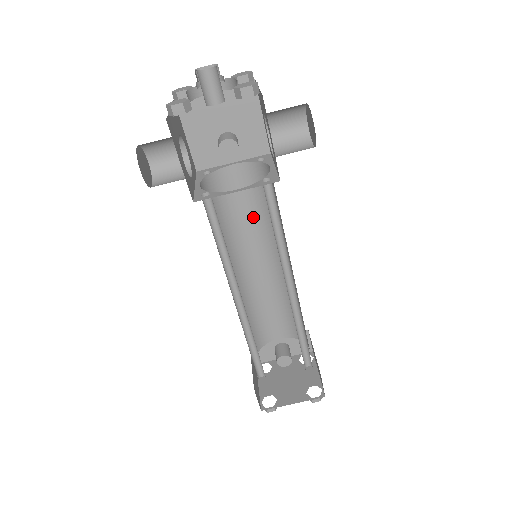
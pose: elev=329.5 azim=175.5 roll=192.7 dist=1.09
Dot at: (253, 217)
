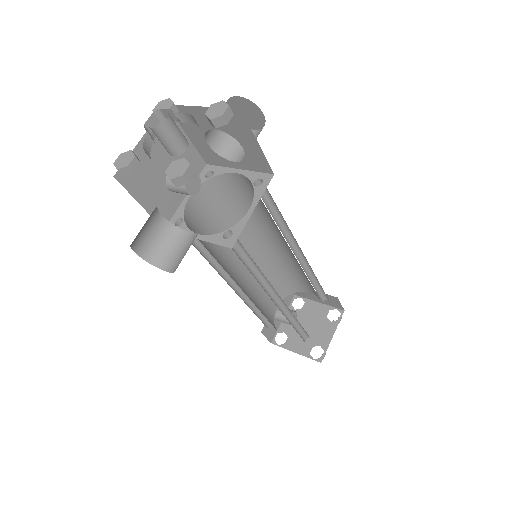
Dot at: (222, 230)
